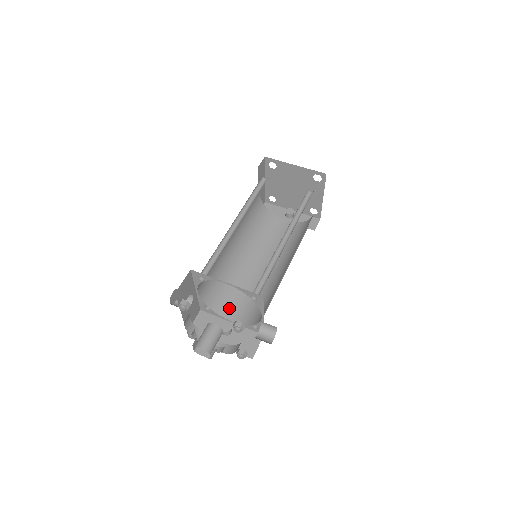
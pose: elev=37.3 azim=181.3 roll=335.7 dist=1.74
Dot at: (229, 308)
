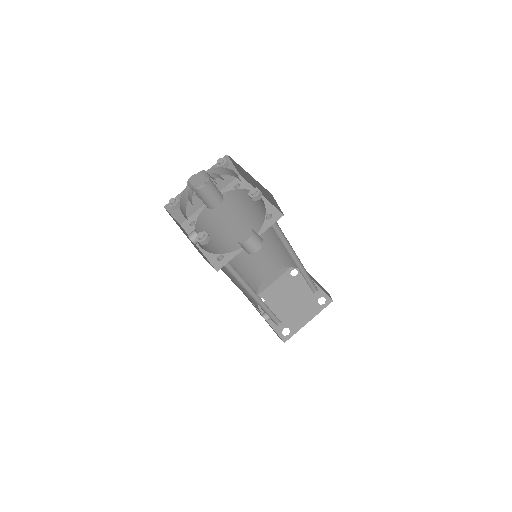
Dot at: (202, 246)
